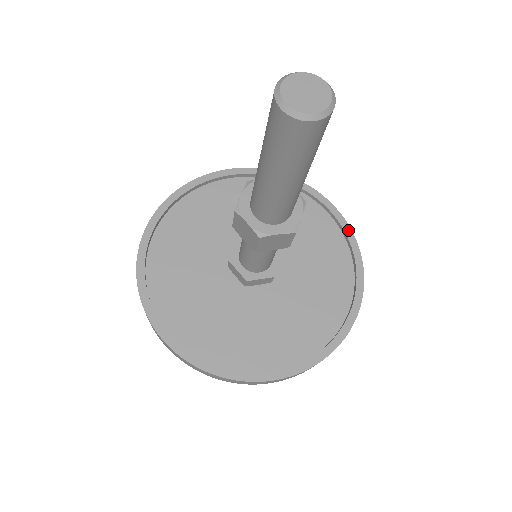
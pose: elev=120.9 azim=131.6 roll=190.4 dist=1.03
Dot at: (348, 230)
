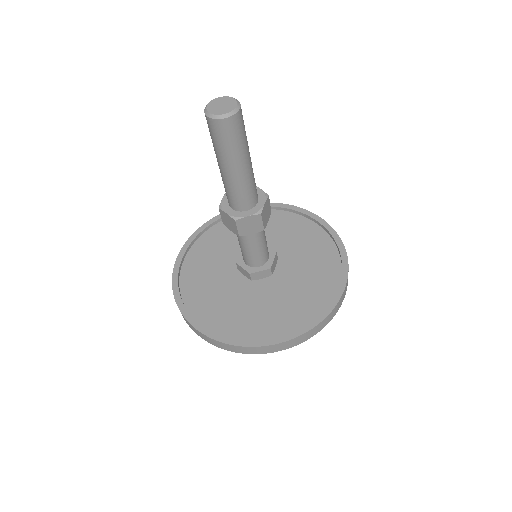
Dot at: (333, 232)
